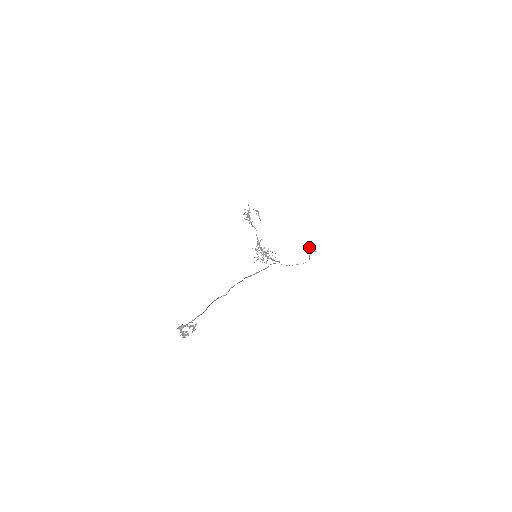
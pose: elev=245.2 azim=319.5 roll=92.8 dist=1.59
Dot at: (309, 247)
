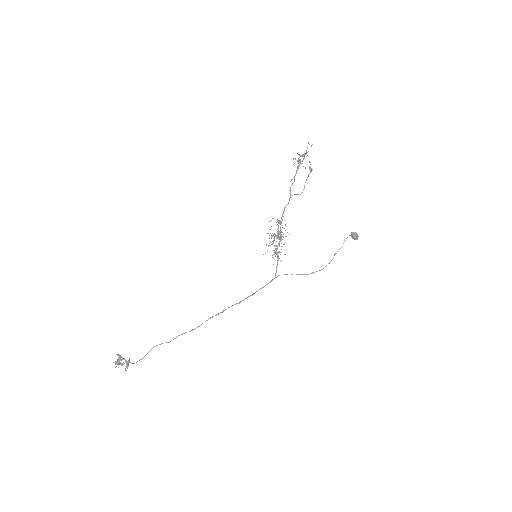
Dot at: (352, 233)
